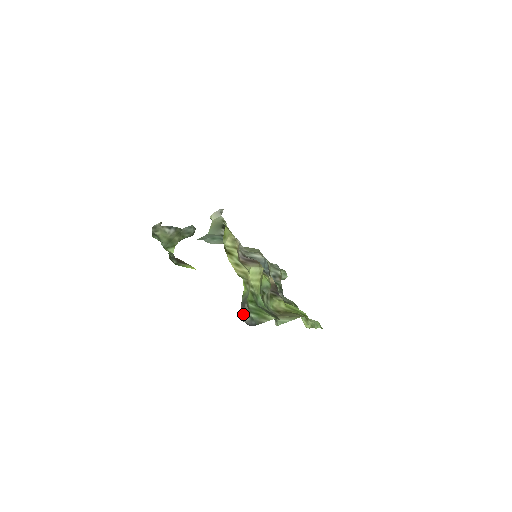
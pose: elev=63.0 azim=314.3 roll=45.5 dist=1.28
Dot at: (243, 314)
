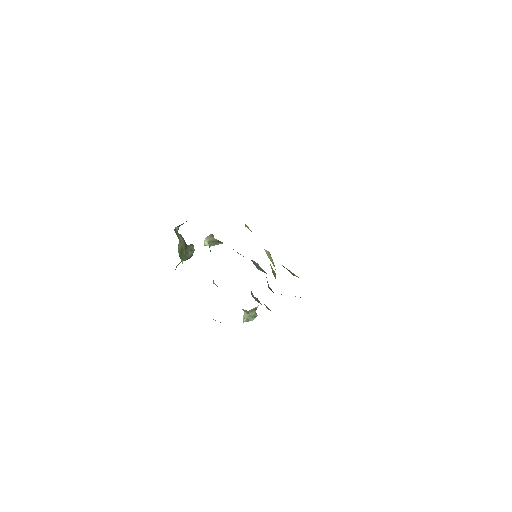
Dot at: (282, 265)
